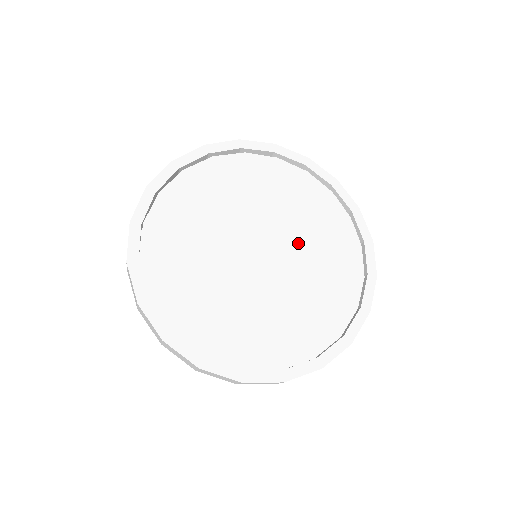
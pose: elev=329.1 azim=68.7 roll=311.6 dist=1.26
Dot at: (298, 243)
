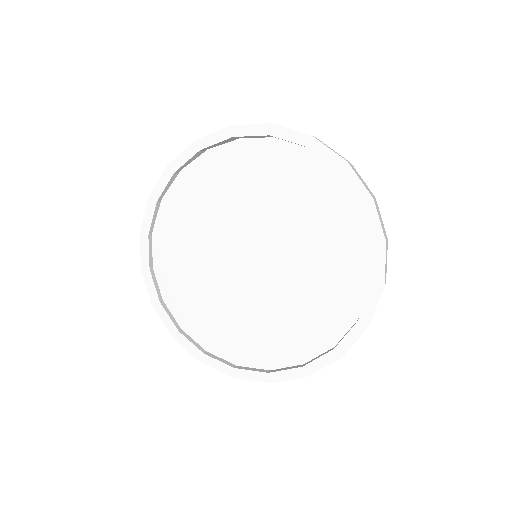
Dot at: (298, 259)
